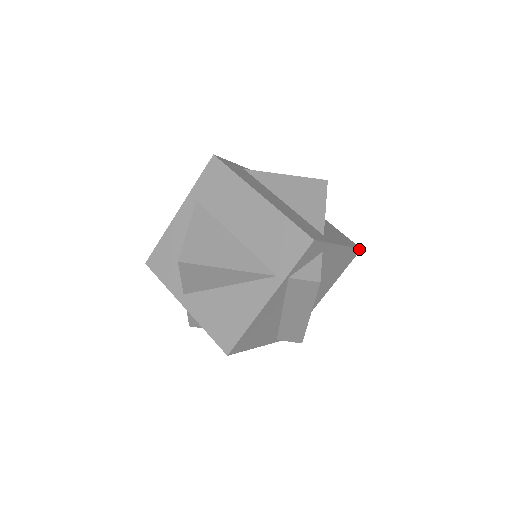
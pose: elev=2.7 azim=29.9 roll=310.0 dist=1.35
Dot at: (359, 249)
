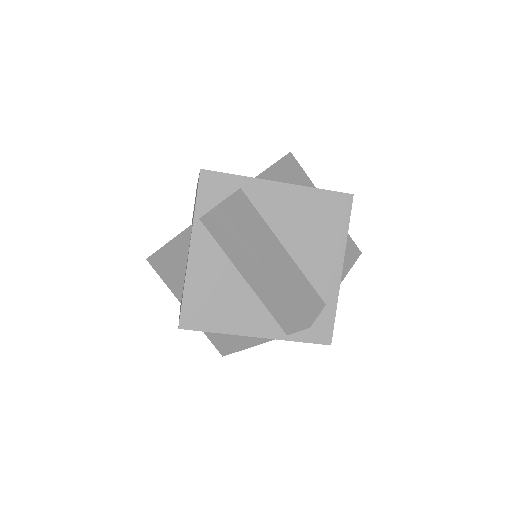
Dot at: (347, 195)
